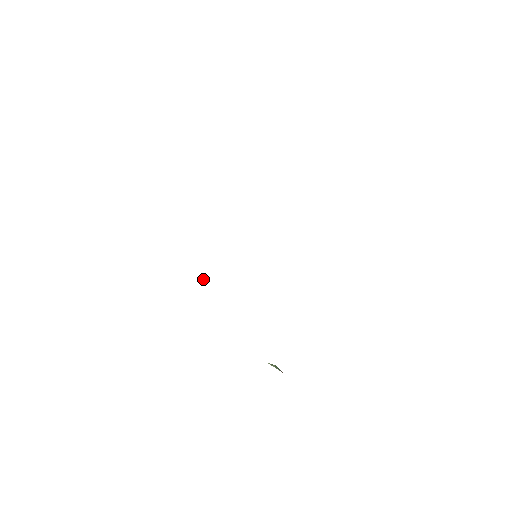
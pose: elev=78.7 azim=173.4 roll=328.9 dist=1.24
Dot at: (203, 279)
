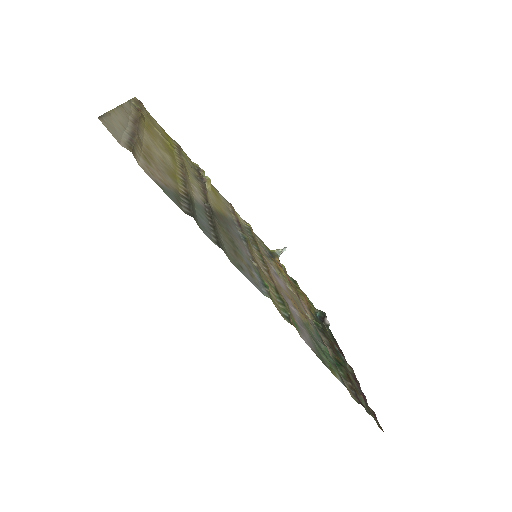
Dot at: (282, 250)
